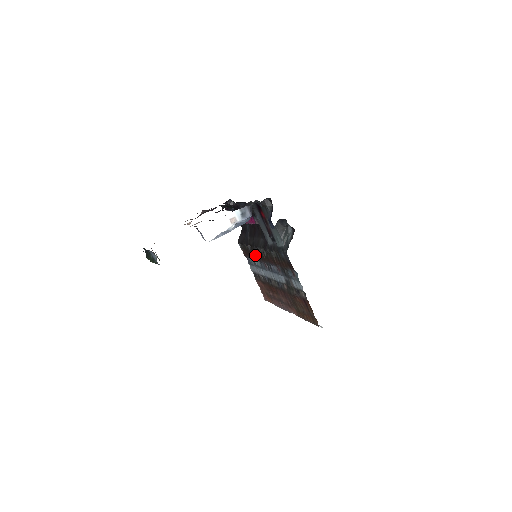
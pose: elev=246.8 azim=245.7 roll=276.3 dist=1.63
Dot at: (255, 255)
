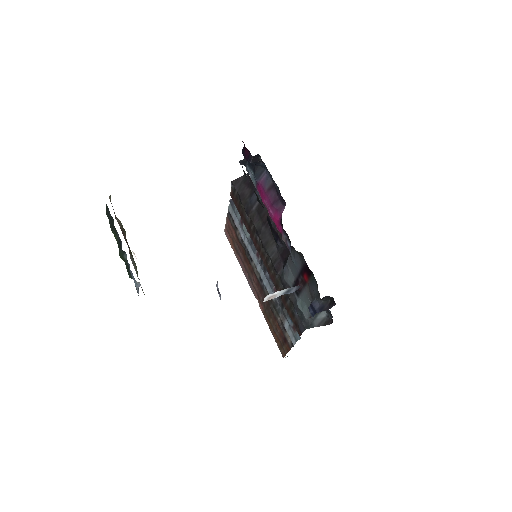
Dot at: (251, 232)
